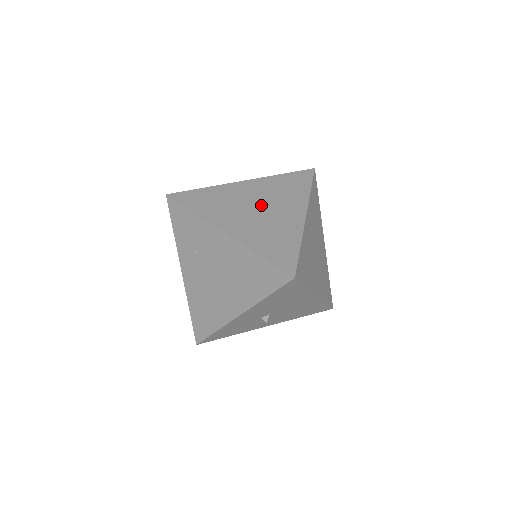
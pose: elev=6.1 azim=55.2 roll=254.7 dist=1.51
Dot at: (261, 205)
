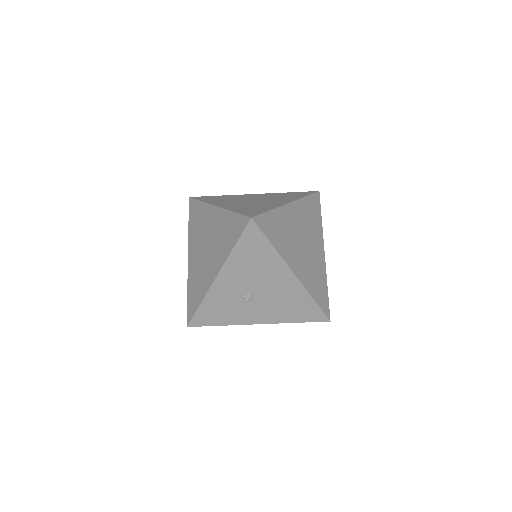
Dot at: (257, 199)
